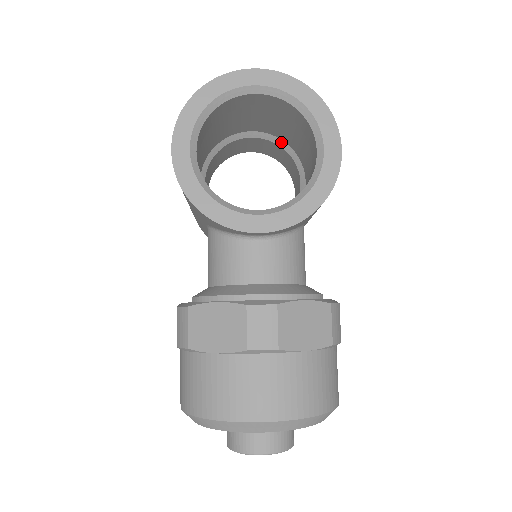
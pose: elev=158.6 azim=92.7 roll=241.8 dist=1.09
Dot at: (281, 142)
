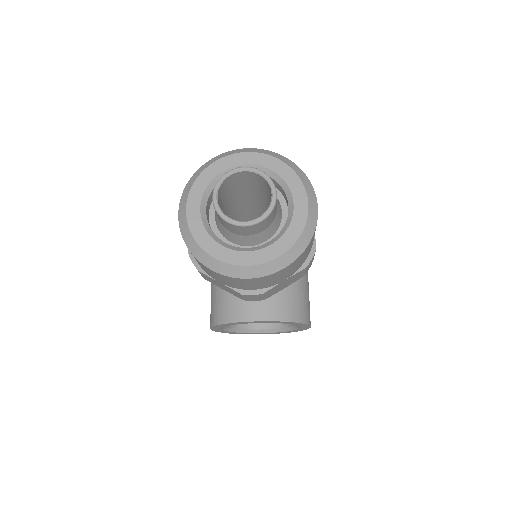
Dot at: occluded
